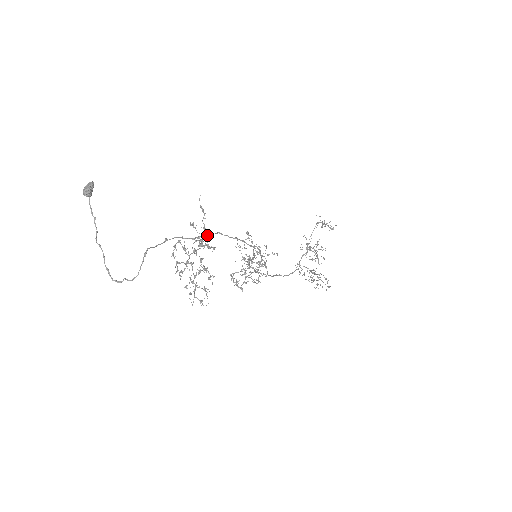
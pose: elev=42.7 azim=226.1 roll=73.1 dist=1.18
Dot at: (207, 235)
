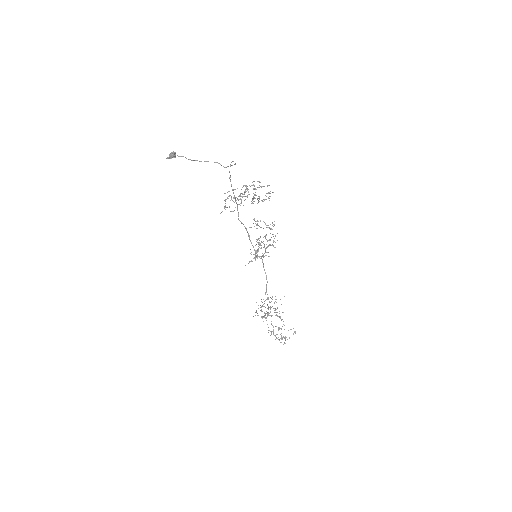
Dot at: (237, 207)
